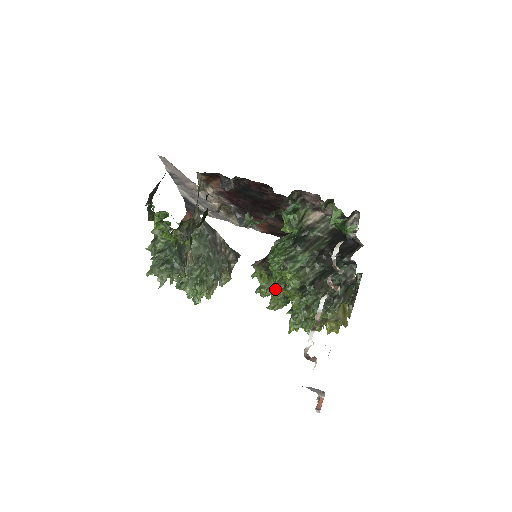
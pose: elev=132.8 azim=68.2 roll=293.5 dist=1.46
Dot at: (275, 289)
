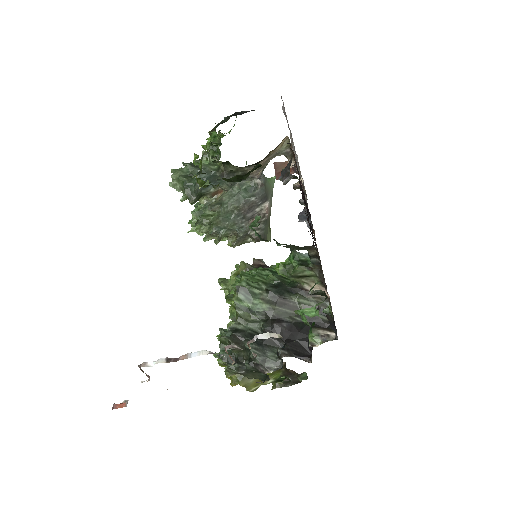
Dot at: (230, 296)
